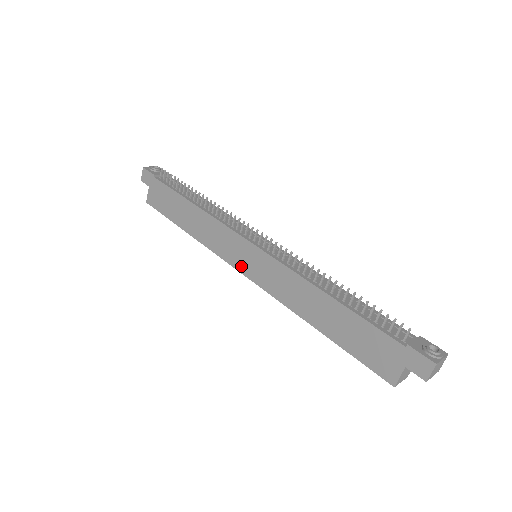
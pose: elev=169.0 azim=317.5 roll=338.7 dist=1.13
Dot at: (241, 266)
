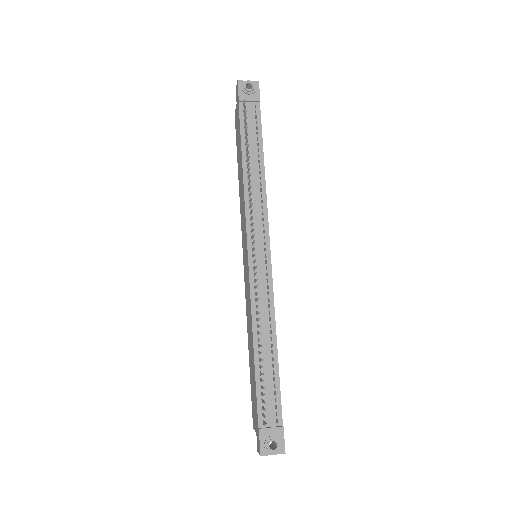
Dot at: (243, 254)
